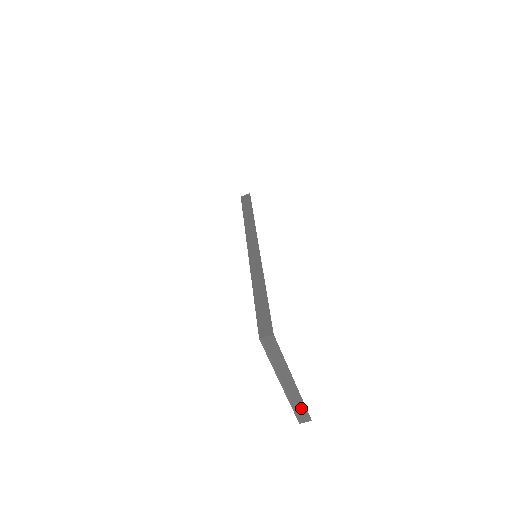
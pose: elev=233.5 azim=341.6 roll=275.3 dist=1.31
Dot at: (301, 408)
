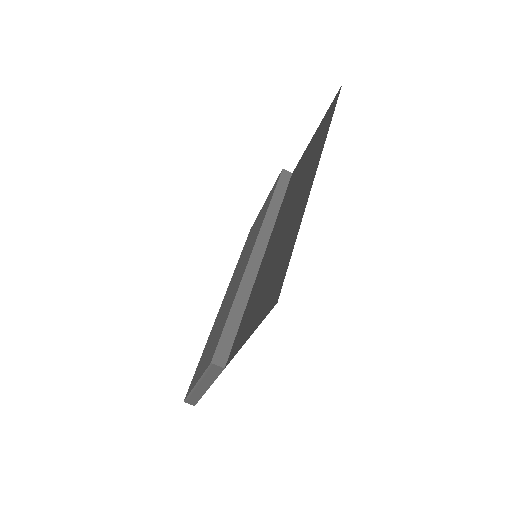
Dot at: (195, 398)
